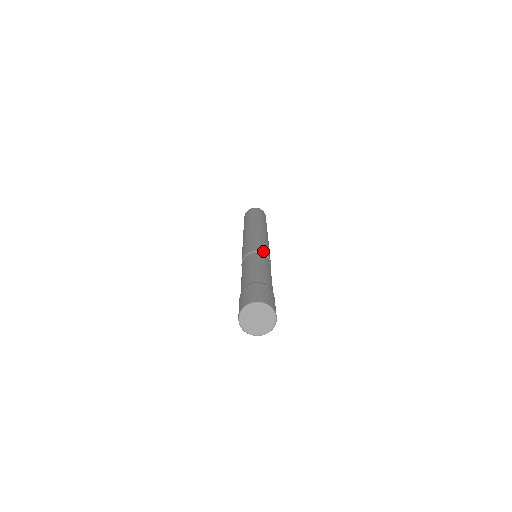
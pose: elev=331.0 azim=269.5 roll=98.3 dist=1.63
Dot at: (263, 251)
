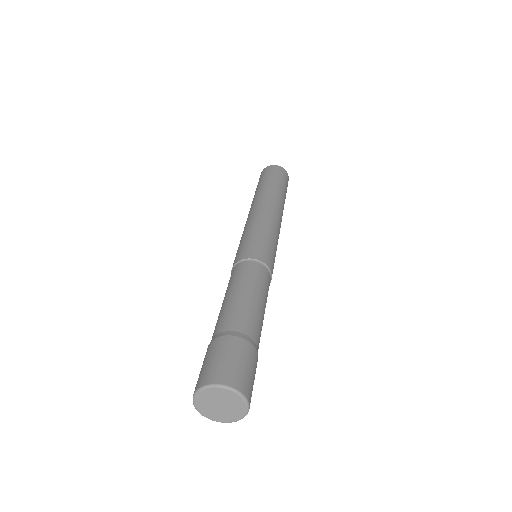
Dot at: (264, 259)
